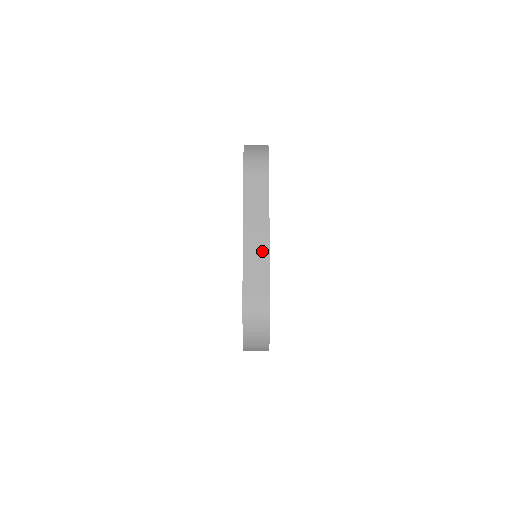
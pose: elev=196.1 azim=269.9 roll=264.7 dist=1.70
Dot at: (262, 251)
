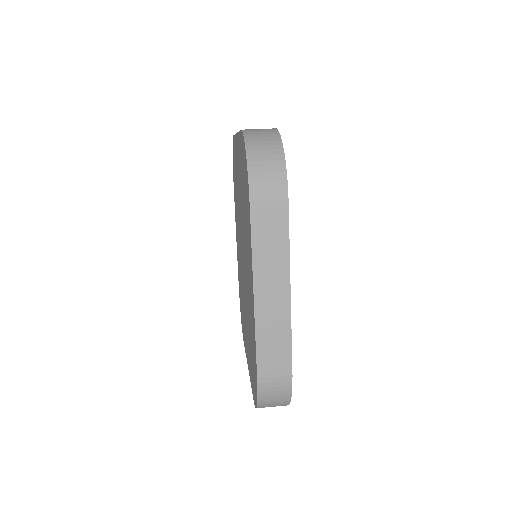
Dot at: (281, 314)
